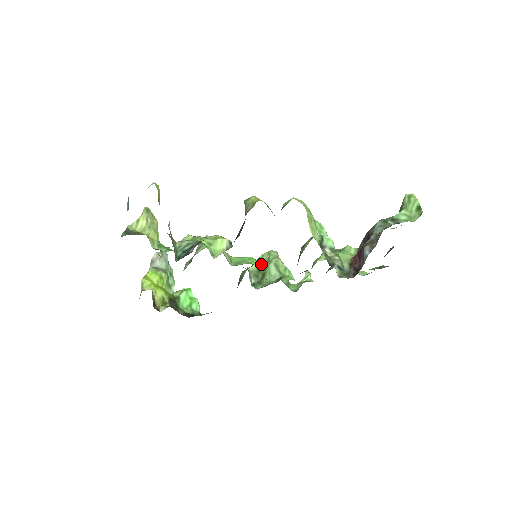
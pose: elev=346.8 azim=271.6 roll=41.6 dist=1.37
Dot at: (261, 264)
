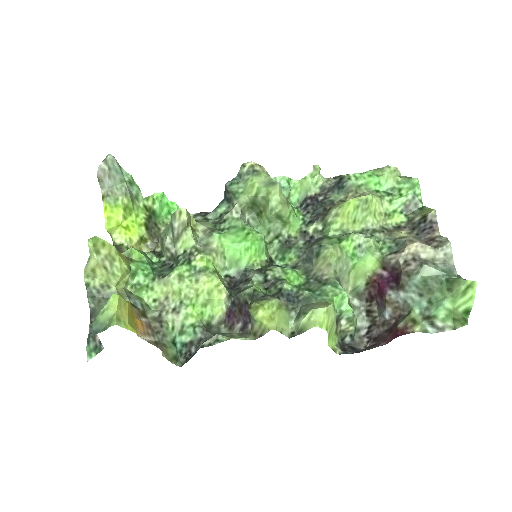
Dot at: (261, 244)
